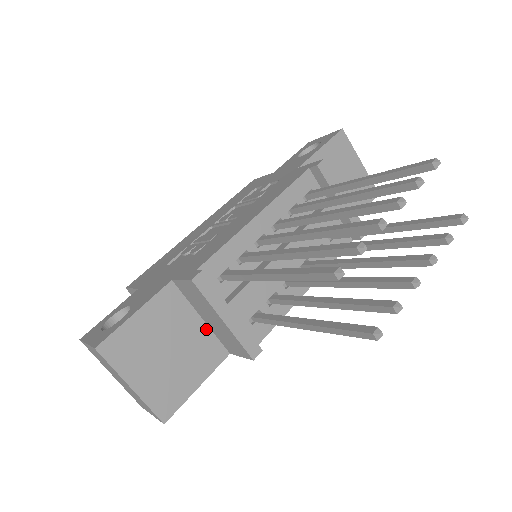
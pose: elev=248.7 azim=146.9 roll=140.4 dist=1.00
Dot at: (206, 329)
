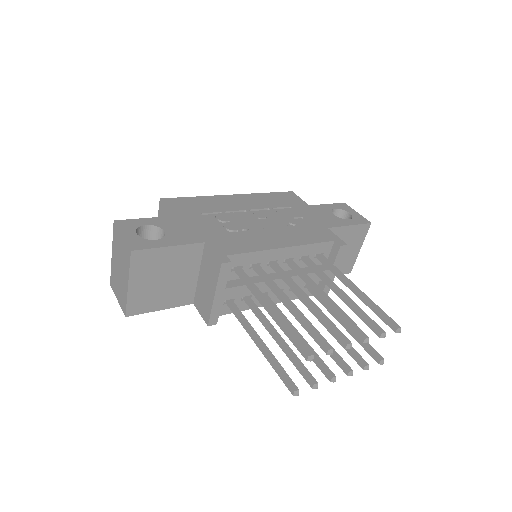
Dot at: (195, 282)
